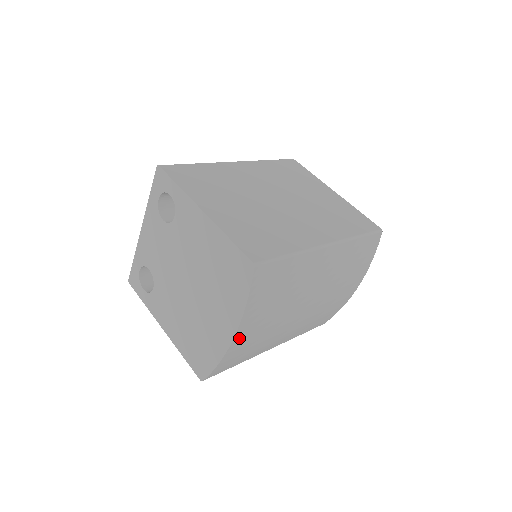
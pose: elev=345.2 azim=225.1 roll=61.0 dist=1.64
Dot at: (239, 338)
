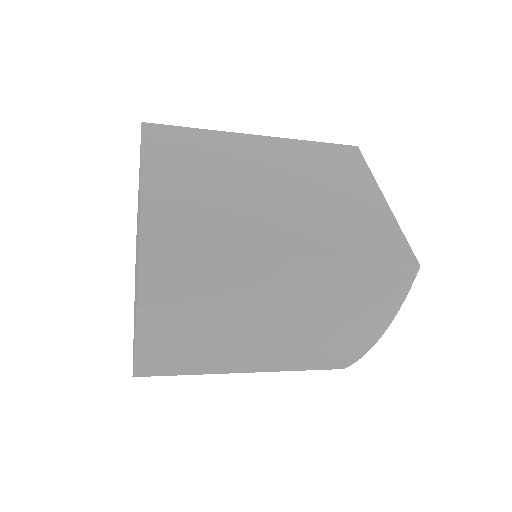
Dot at: (147, 343)
